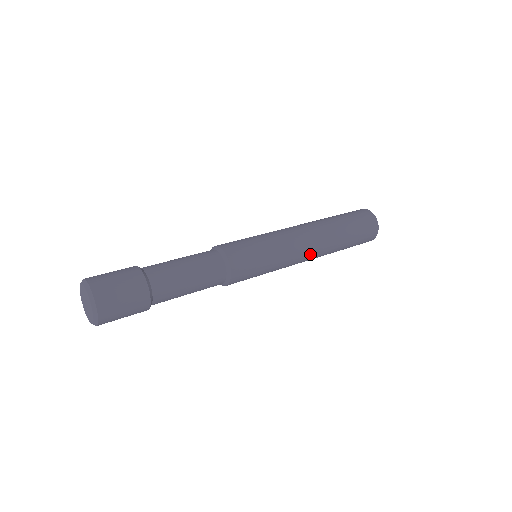
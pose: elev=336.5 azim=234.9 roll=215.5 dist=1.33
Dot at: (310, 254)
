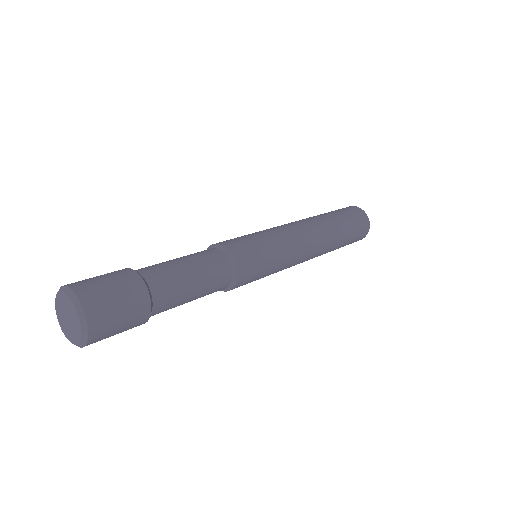
Dot at: (304, 261)
